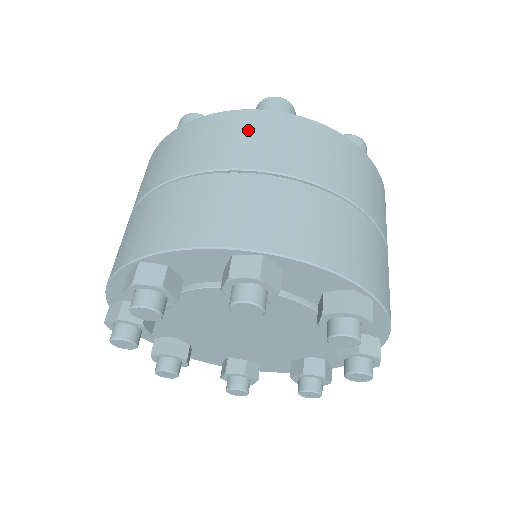
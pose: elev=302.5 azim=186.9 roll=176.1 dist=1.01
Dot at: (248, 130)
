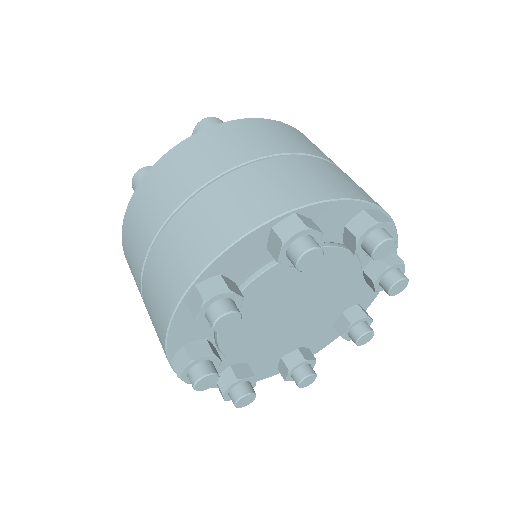
Dot at: (206, 146)
